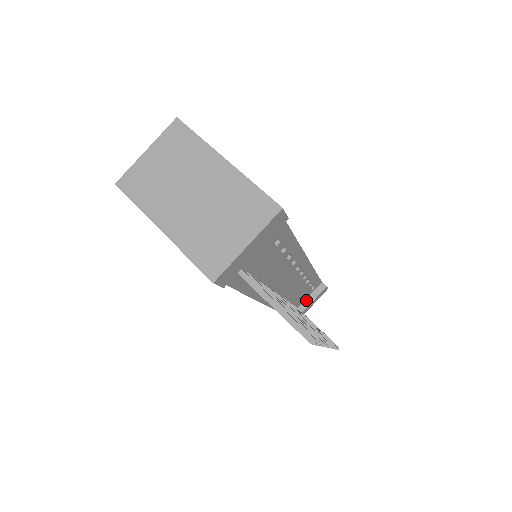
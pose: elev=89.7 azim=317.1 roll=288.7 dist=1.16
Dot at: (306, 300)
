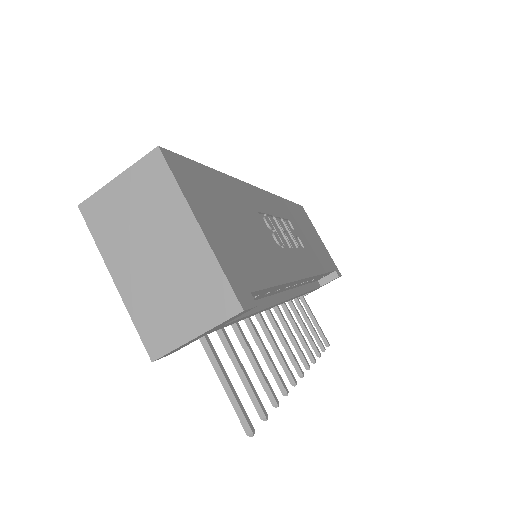
Dot at: occluded
